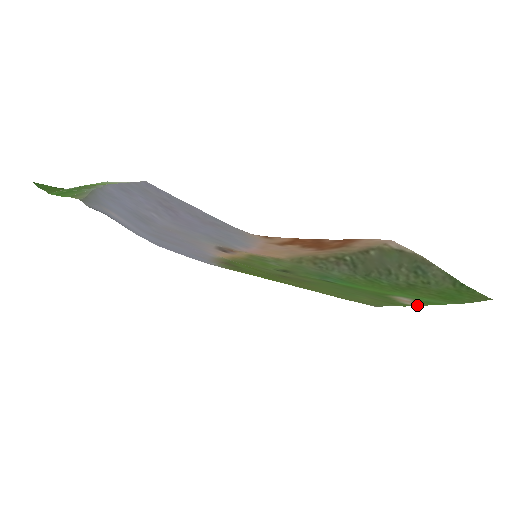
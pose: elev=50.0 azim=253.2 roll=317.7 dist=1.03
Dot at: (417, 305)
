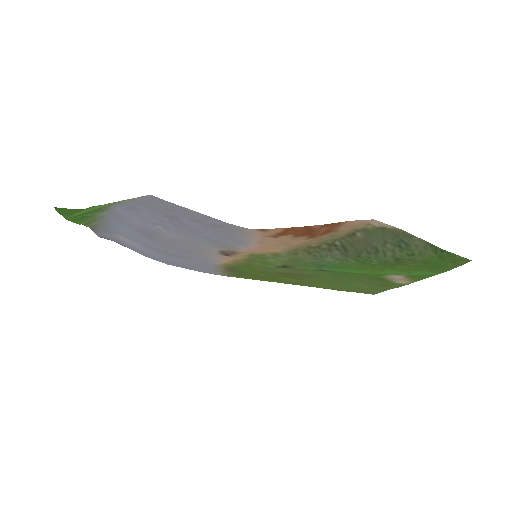
Dot at: (410, 282)
